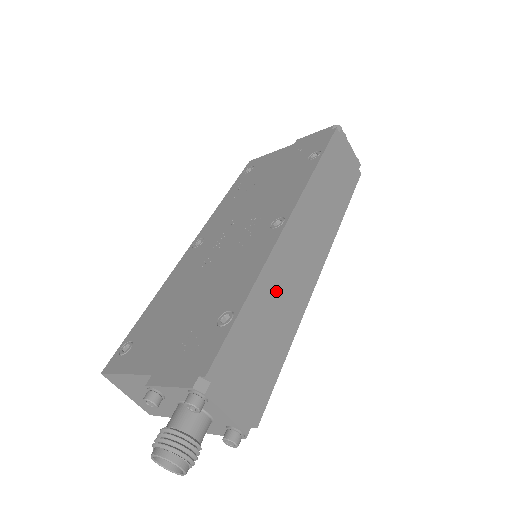
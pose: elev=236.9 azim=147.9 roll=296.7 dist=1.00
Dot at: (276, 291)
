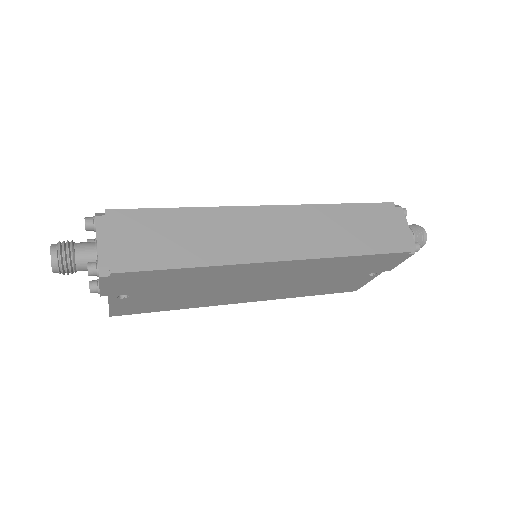
Dot at: (212, 228)
